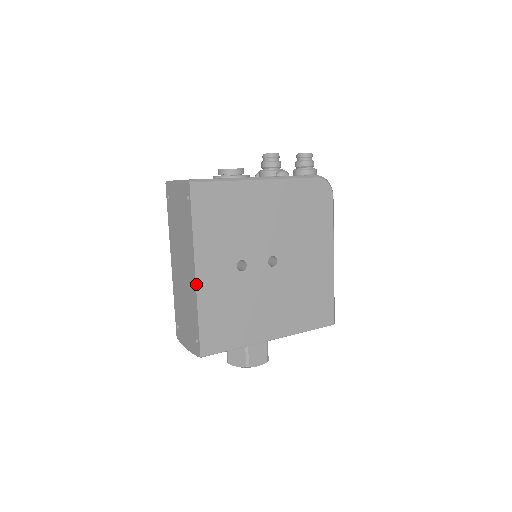
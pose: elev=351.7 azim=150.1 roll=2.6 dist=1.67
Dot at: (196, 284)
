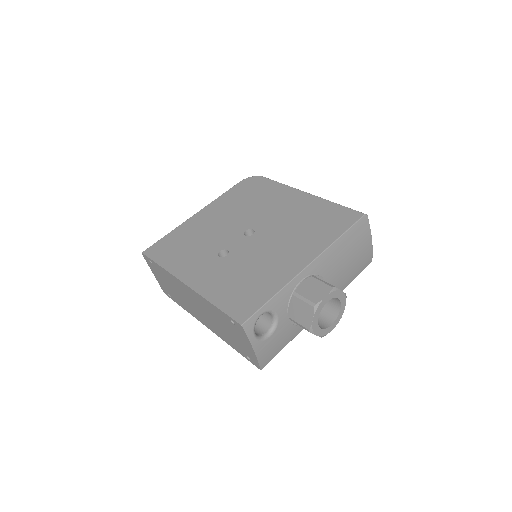
Dot at: (192, 289)
